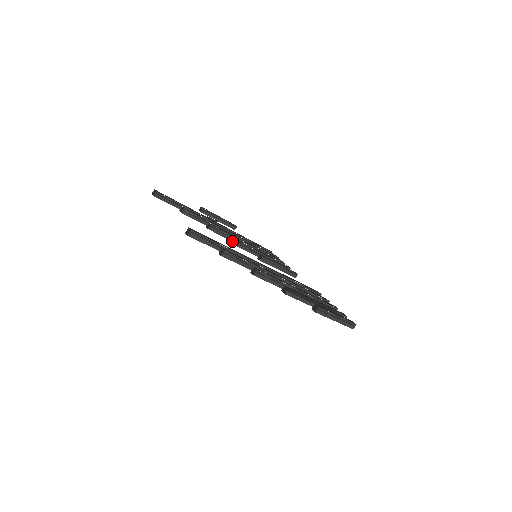
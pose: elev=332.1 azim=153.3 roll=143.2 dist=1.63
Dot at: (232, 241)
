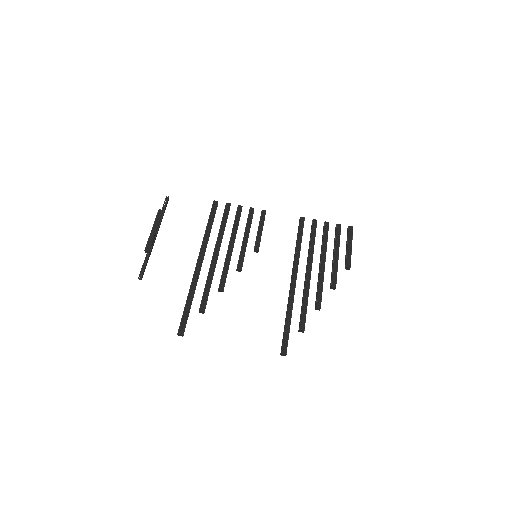
Dot at: occluded
